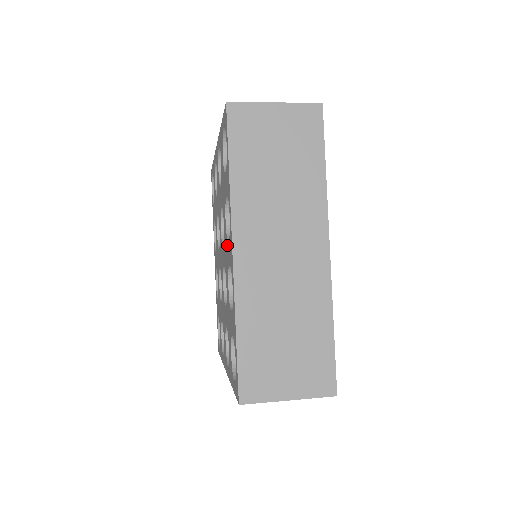
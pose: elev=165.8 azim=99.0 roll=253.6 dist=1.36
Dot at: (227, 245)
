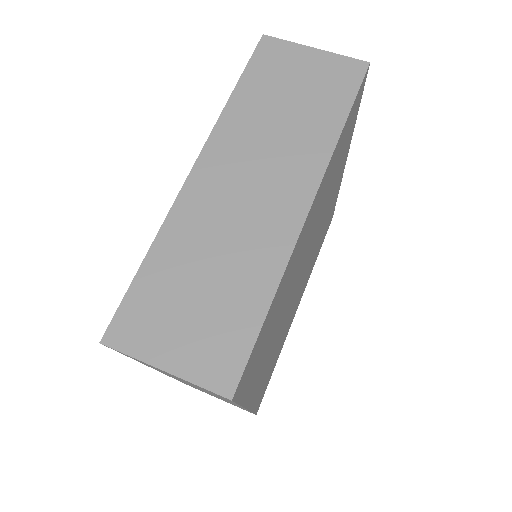
Dot at: occluded
